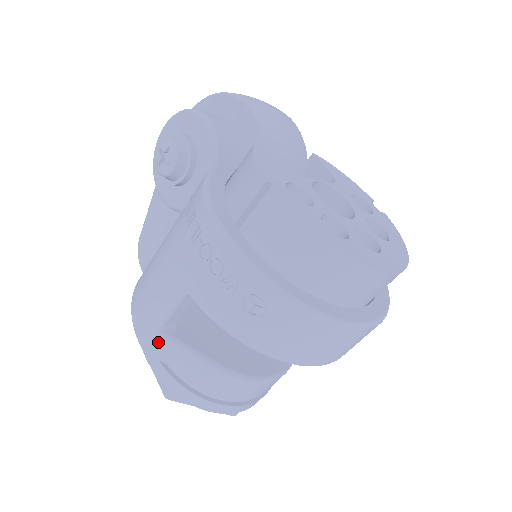
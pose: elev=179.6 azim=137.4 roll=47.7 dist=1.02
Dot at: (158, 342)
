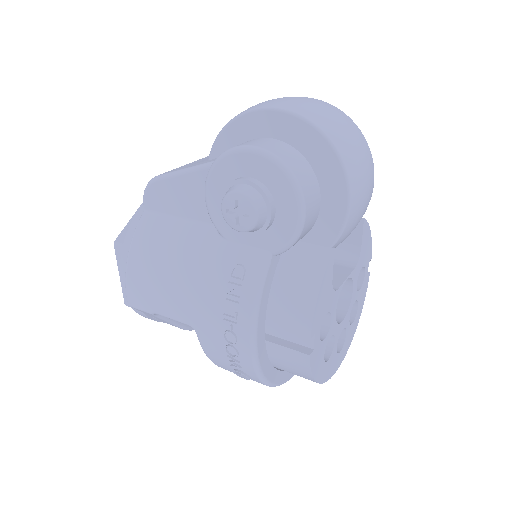
Dot at: occluded
